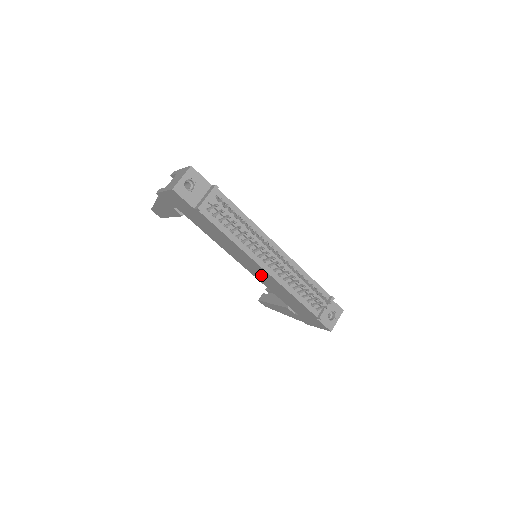
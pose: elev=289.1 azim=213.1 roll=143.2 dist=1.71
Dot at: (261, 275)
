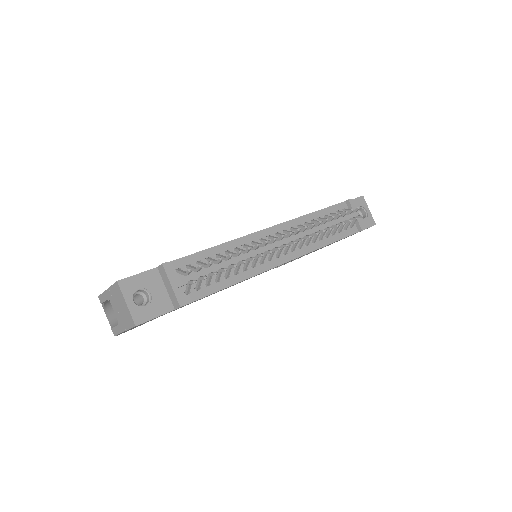
Dot at: occluded
